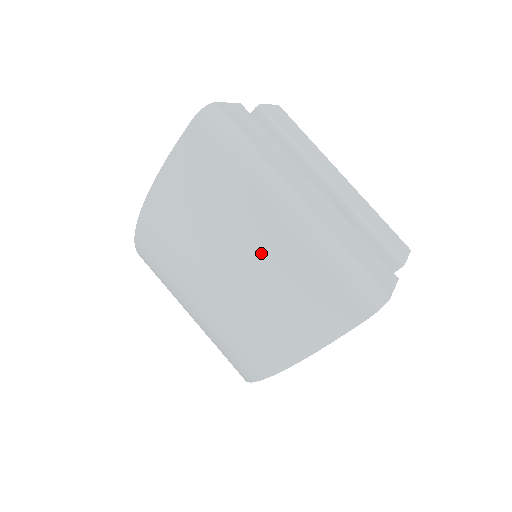
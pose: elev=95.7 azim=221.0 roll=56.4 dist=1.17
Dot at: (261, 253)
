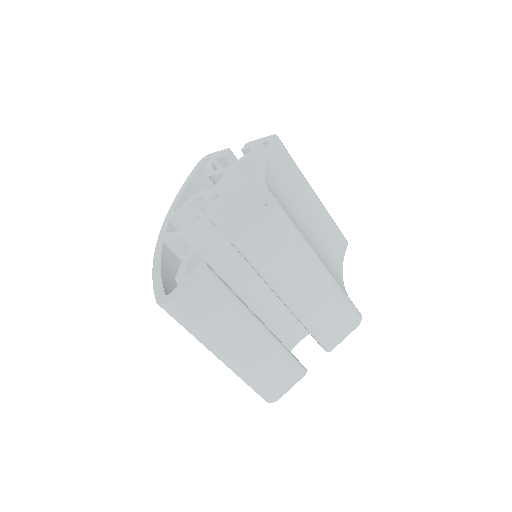
Dot at: occluded
